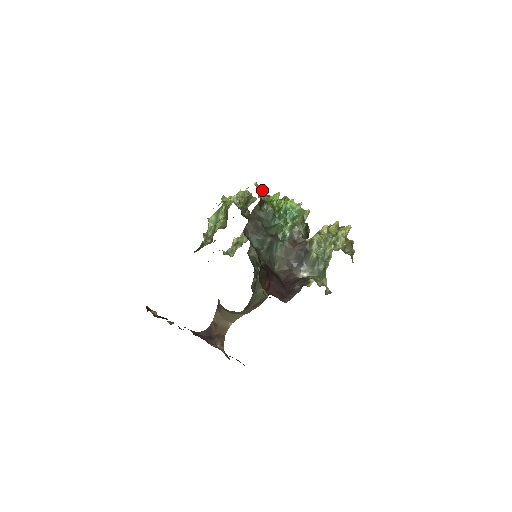
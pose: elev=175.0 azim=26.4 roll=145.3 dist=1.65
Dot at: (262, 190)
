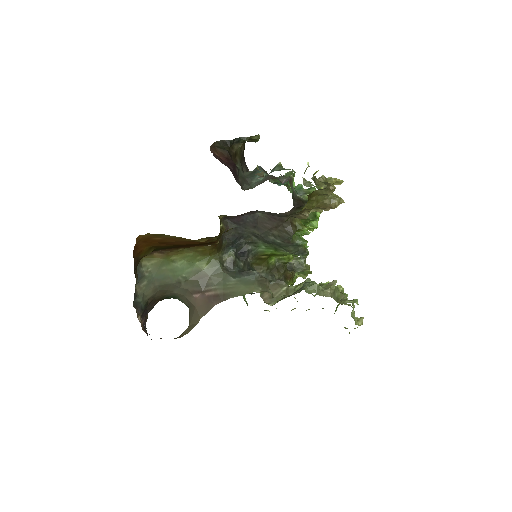
Dot at: occluded
